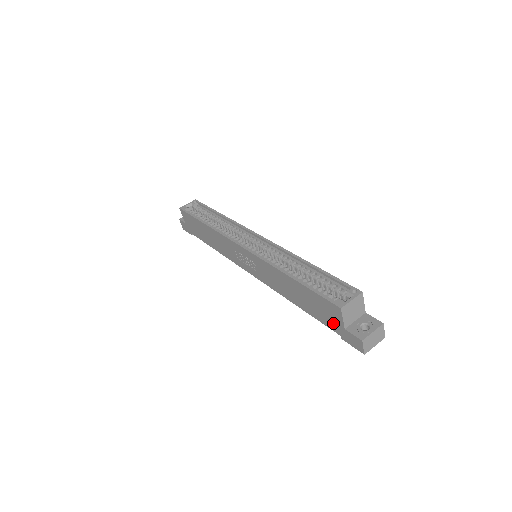
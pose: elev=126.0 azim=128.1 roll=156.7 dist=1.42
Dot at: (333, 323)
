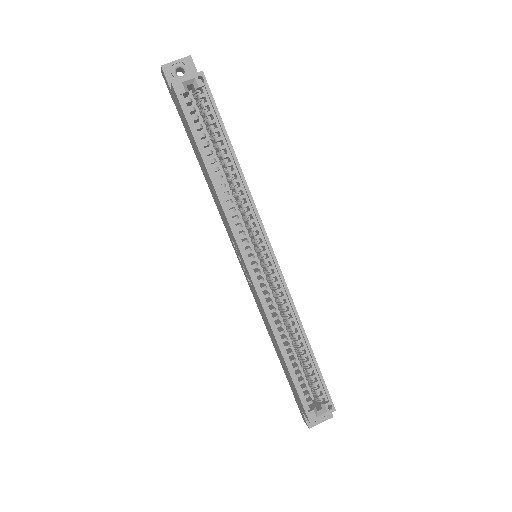
Dot at: (295, 396)
